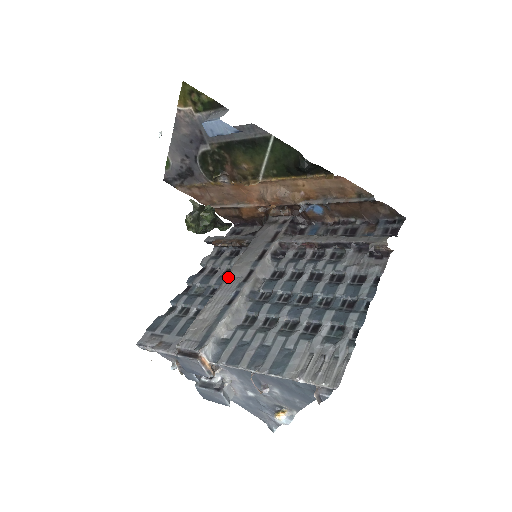
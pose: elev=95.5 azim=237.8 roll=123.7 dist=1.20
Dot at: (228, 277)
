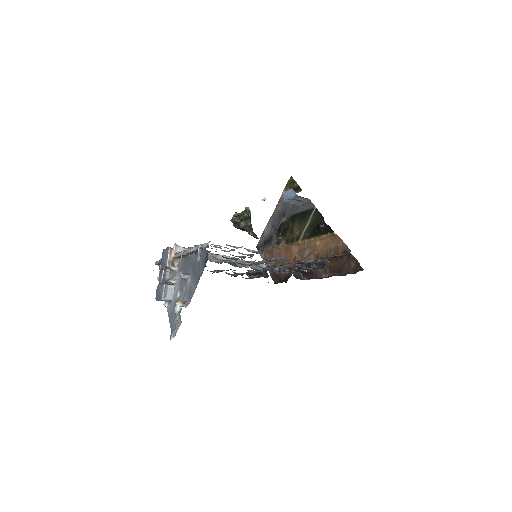
Dot at: occluded
